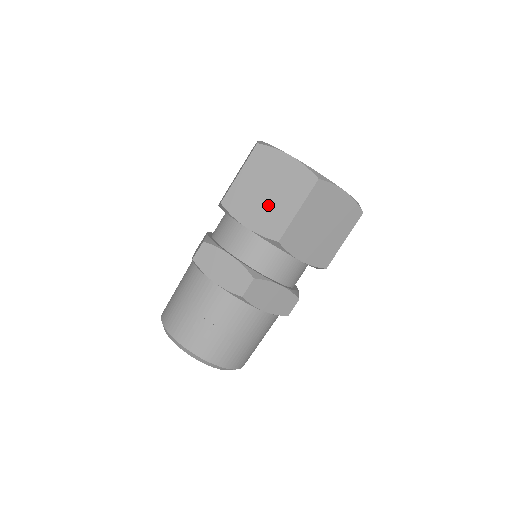
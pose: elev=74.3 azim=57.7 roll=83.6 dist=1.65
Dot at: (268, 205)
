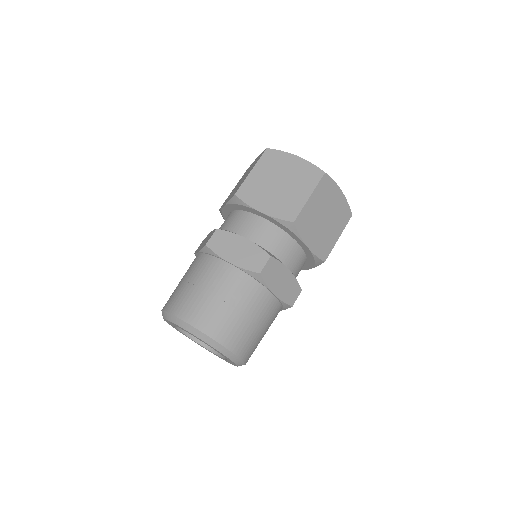
Dot at: (281, 194)
